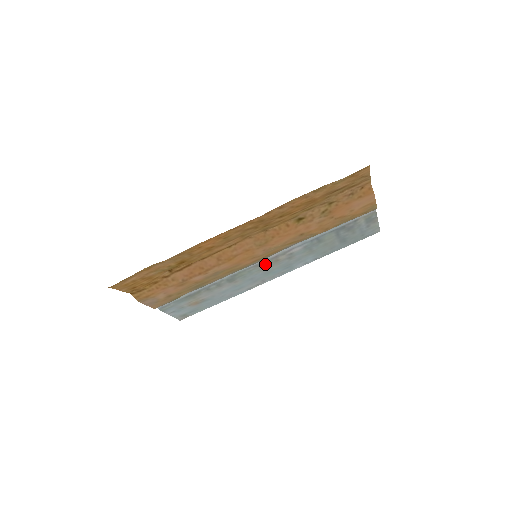
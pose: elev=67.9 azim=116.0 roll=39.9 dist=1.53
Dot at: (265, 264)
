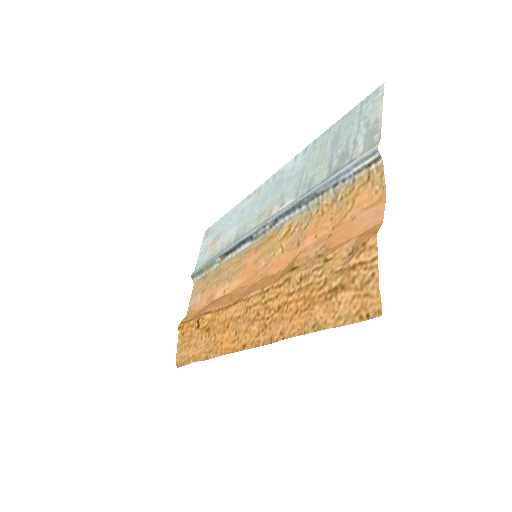
Dot at: (260, 221)
